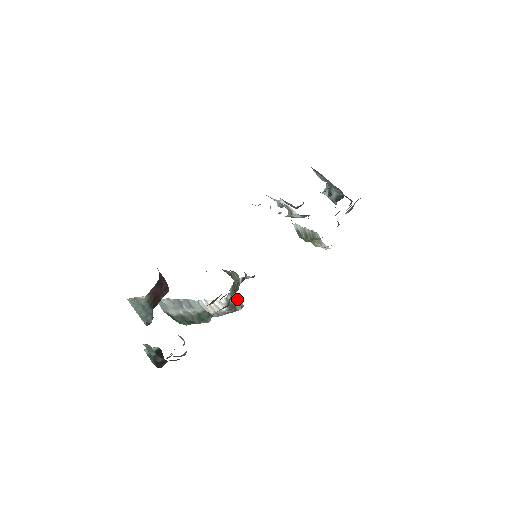
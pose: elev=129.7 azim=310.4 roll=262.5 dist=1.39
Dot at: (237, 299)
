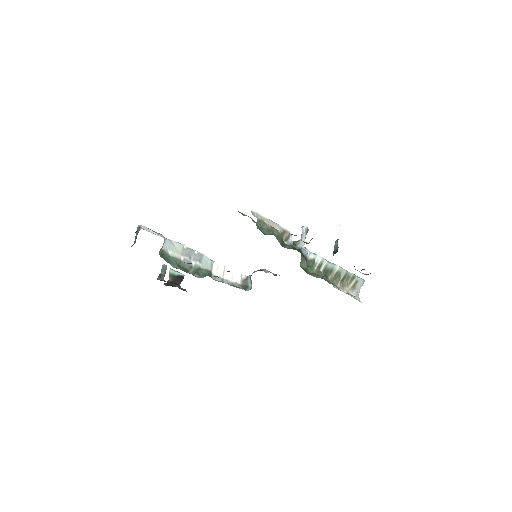
Dot at: occluded
